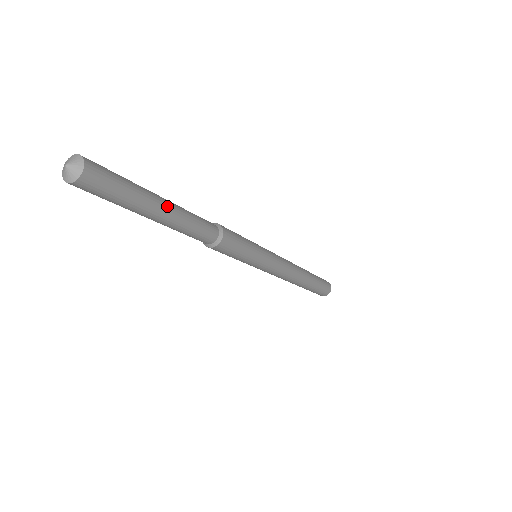
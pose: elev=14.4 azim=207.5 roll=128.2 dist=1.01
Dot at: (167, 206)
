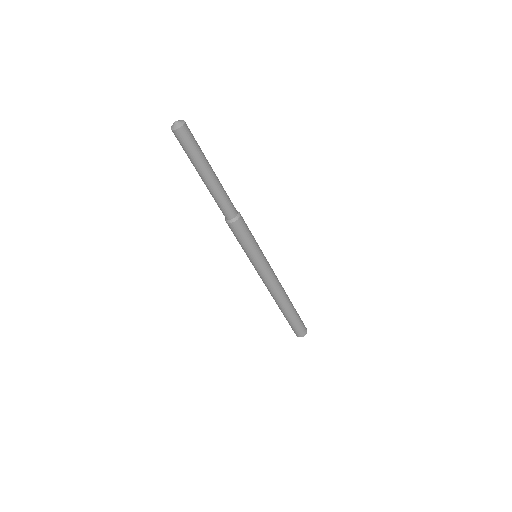
Dot at: (213, 176)
